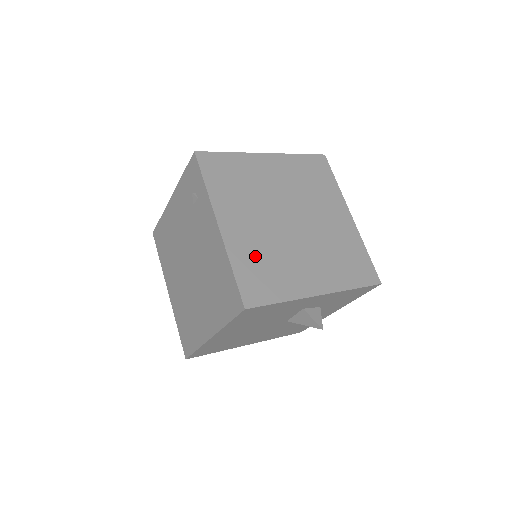
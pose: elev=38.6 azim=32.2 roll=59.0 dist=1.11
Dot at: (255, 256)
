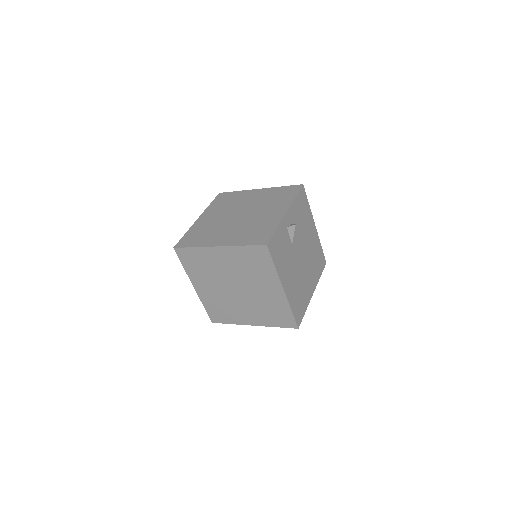
Dot at: (215, 303)
